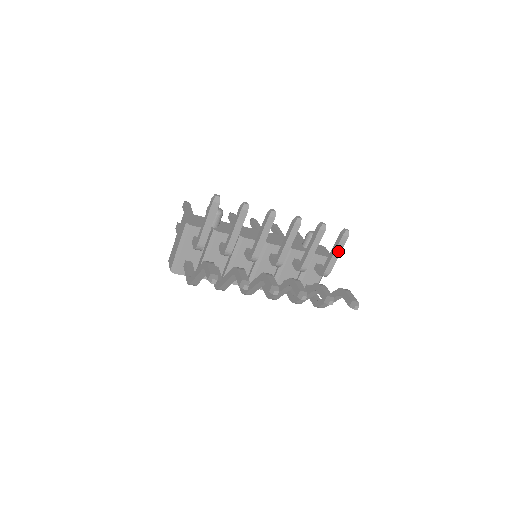
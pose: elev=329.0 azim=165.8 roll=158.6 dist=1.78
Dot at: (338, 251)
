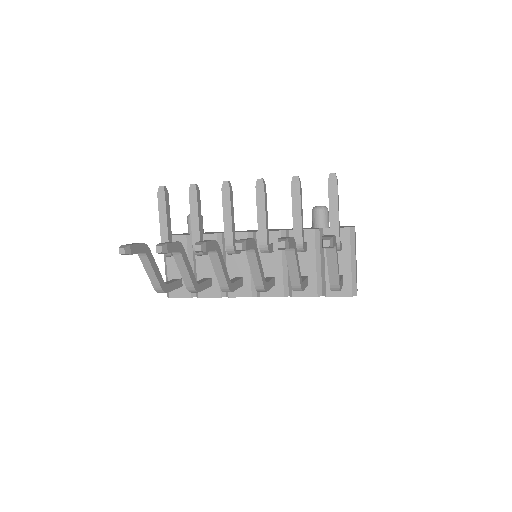
Dot at: (333, 205)
